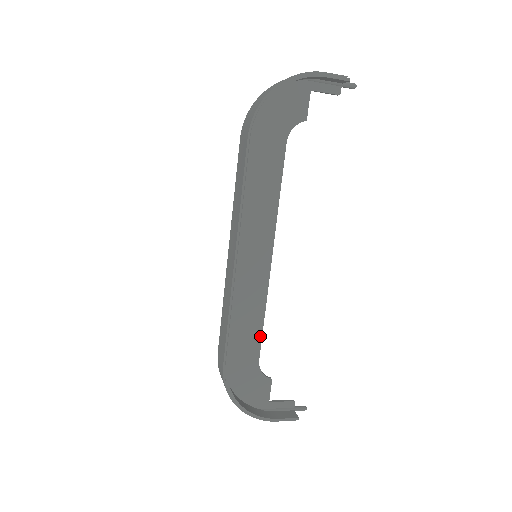
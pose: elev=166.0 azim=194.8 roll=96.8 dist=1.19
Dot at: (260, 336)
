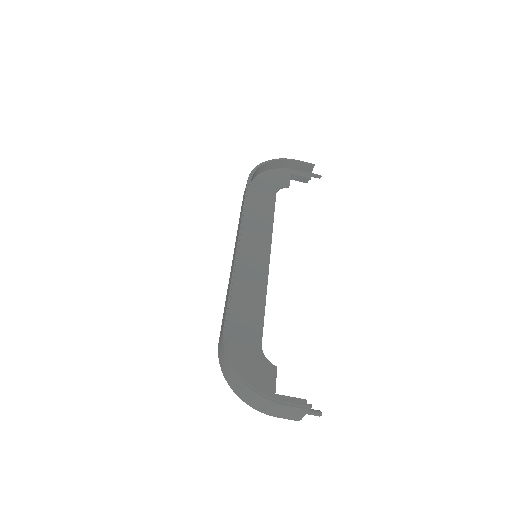
Dot at: (262, 320)
